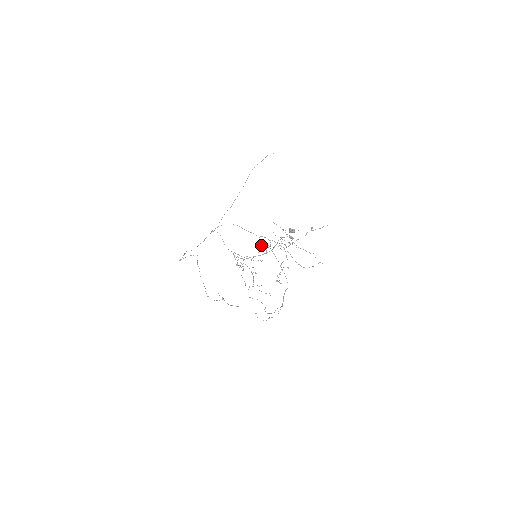
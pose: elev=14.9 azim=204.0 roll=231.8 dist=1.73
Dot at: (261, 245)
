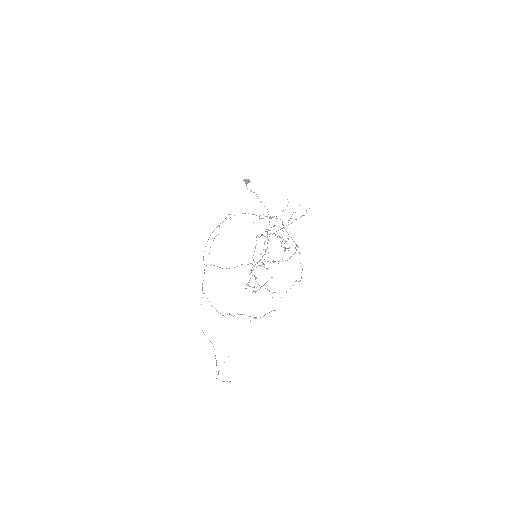
Dot at: (266, 268)
